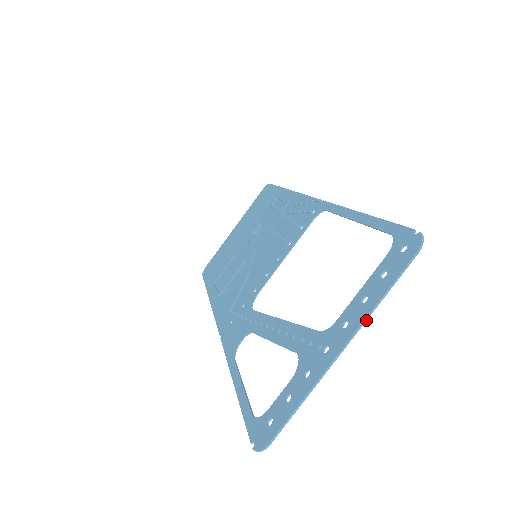
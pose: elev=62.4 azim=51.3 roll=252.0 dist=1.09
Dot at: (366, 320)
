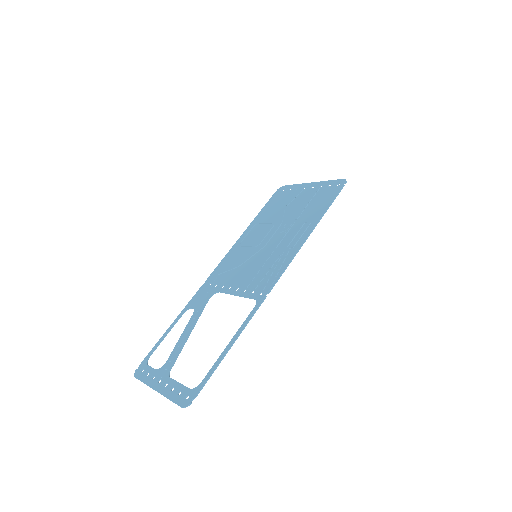
Dot at: (164, 396)
